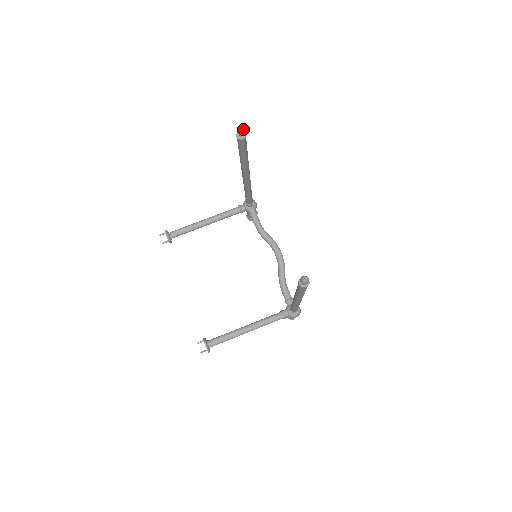
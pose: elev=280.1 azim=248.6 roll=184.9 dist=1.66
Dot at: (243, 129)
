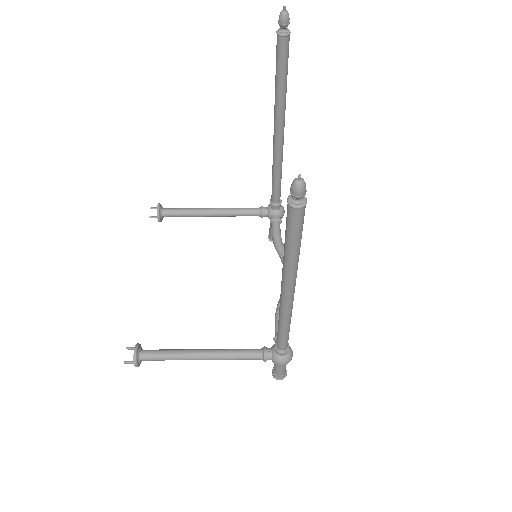
Dot at: (288, 15)
